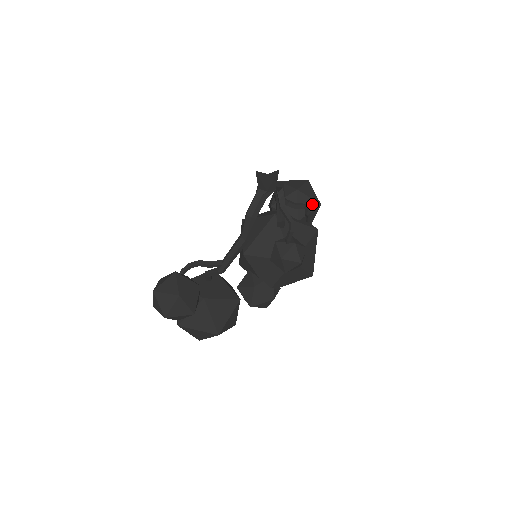
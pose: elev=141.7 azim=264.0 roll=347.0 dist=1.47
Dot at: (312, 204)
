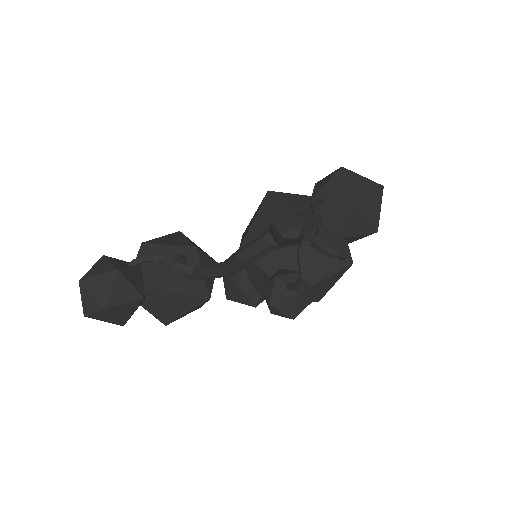
Dot at: (365, 227)
